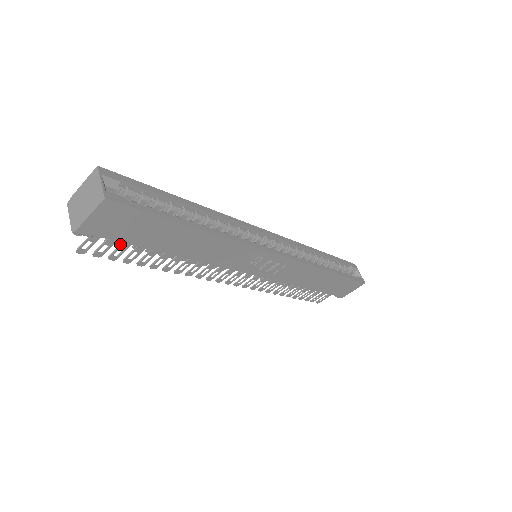
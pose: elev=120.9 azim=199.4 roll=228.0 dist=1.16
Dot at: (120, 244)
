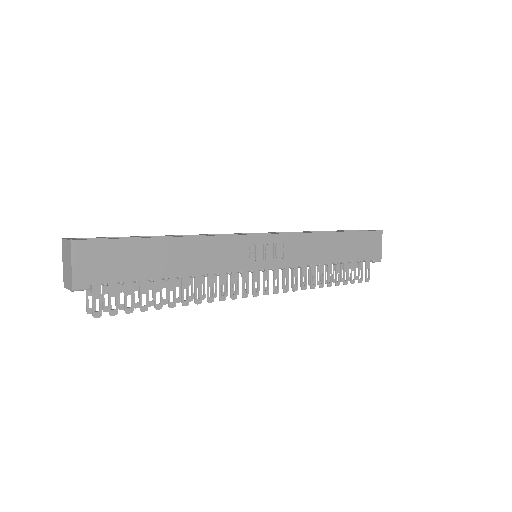
Dot at: occluded
